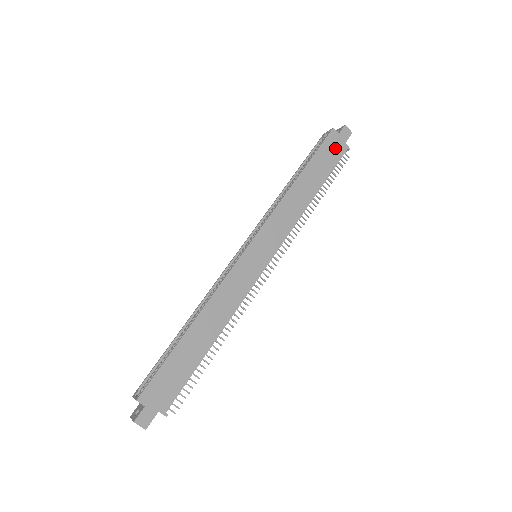
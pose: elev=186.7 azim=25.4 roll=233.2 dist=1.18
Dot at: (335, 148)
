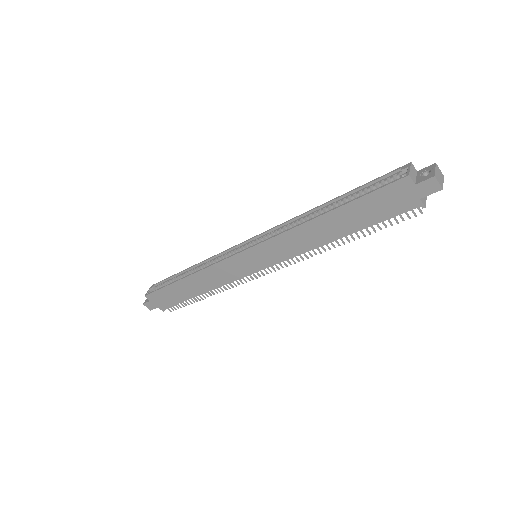
Dot at: (398, 200)
